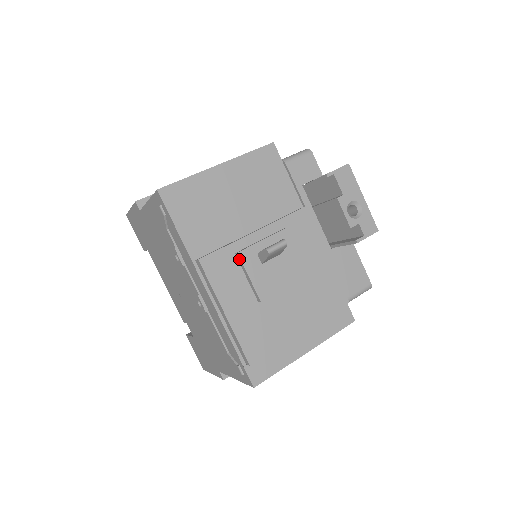
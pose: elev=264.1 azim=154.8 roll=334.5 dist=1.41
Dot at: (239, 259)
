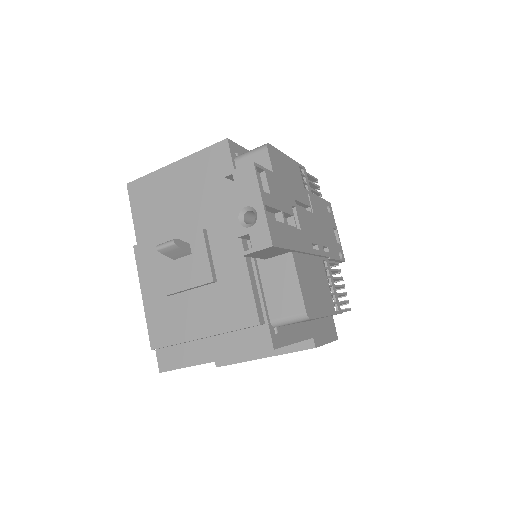
Dot at: occluded
